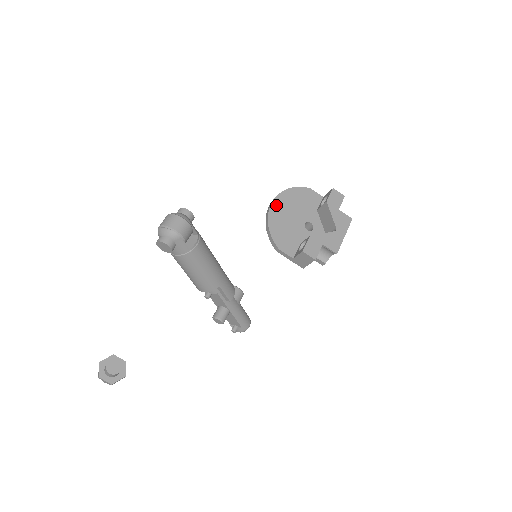
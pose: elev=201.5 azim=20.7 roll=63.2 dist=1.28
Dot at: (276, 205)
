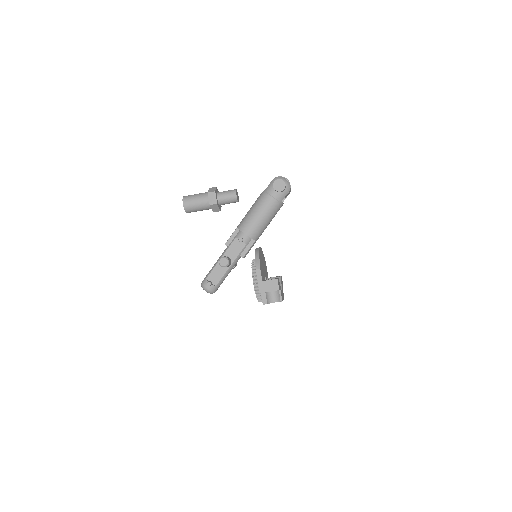
Dot at: (261, 251)
